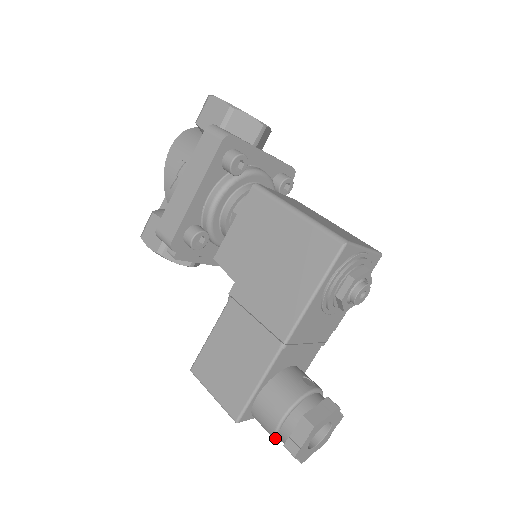
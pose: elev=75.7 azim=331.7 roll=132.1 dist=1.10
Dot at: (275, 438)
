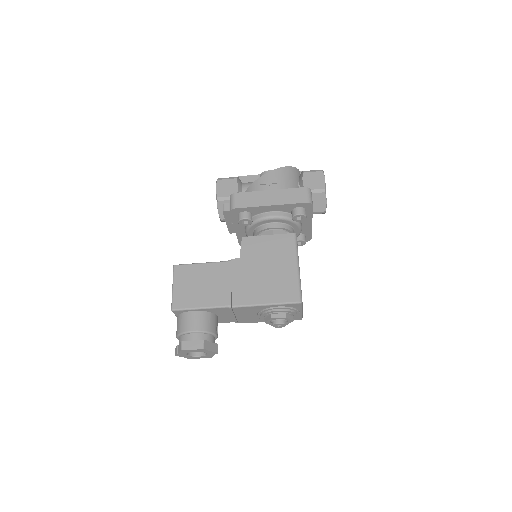
Dot at: (180, 334)
